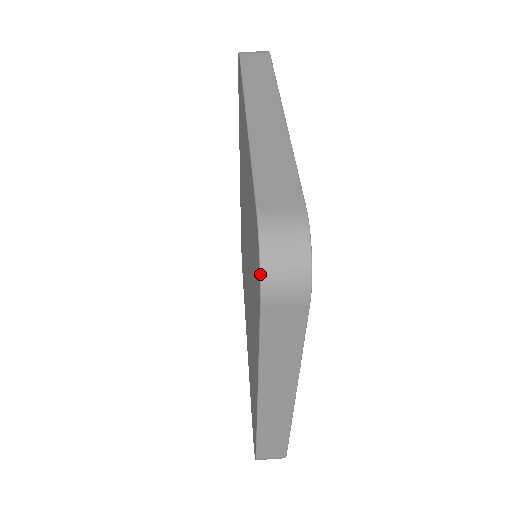
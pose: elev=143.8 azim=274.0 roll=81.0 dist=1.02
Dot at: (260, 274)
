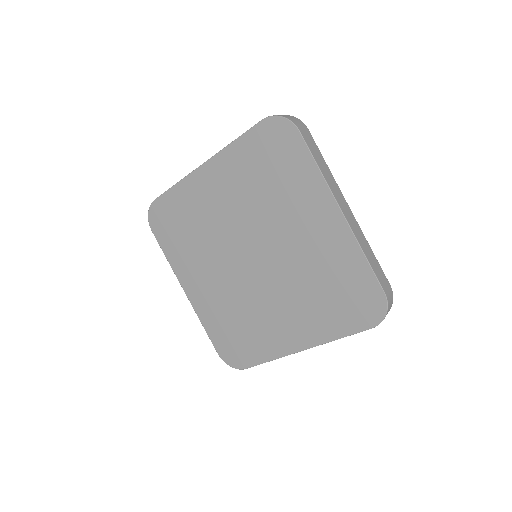
Dot at: occluded
